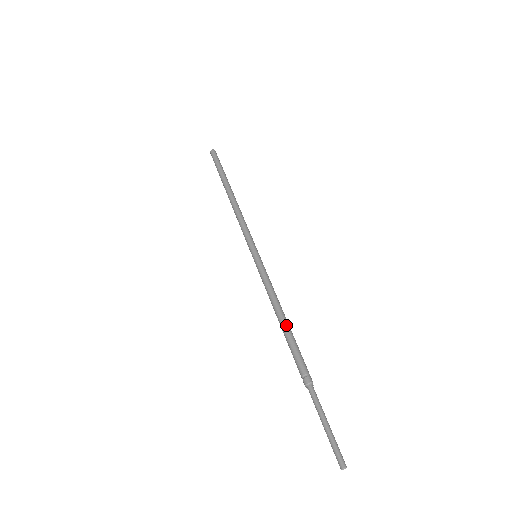
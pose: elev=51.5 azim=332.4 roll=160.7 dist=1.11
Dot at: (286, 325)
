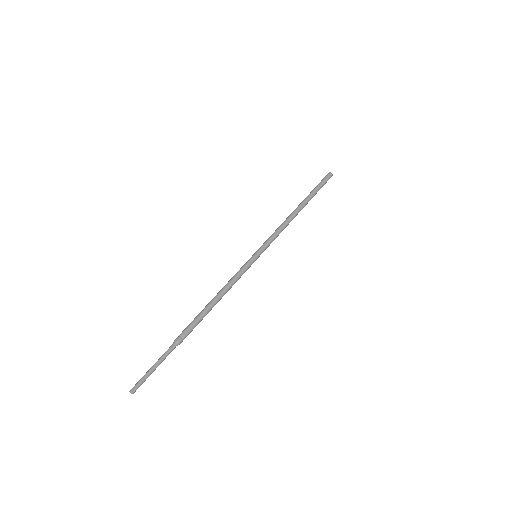
Dot at: (208, 303)
